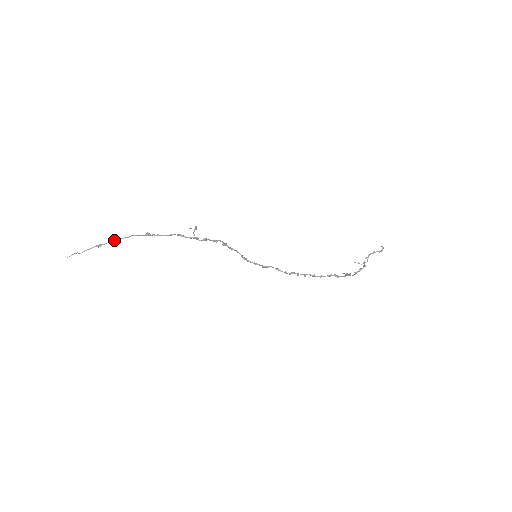
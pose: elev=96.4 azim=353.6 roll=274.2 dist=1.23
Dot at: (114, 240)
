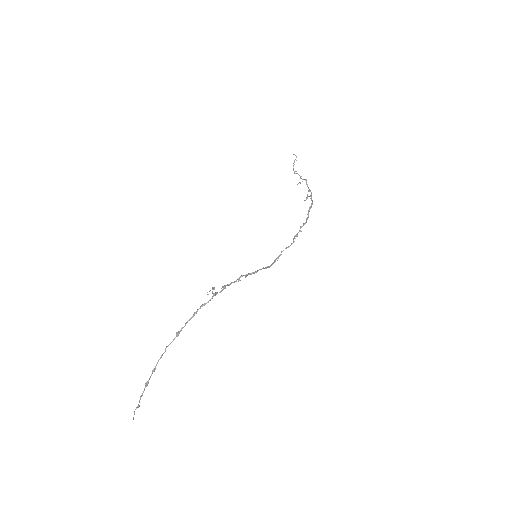
Dot at: (155, 367)
